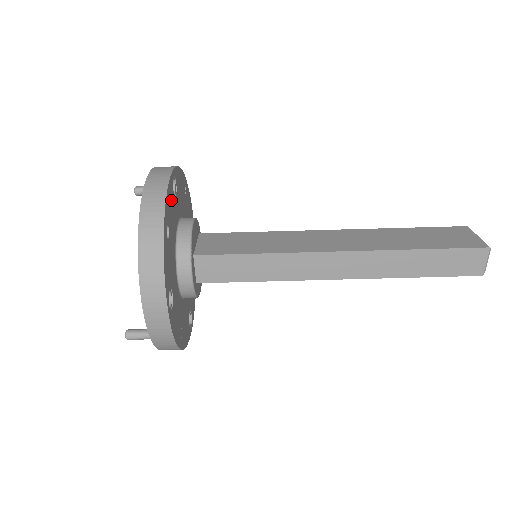
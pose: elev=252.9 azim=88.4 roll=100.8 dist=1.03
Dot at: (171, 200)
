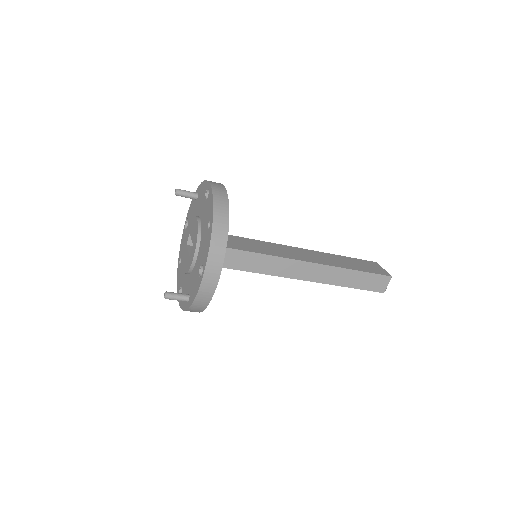
Dot at: occluded
